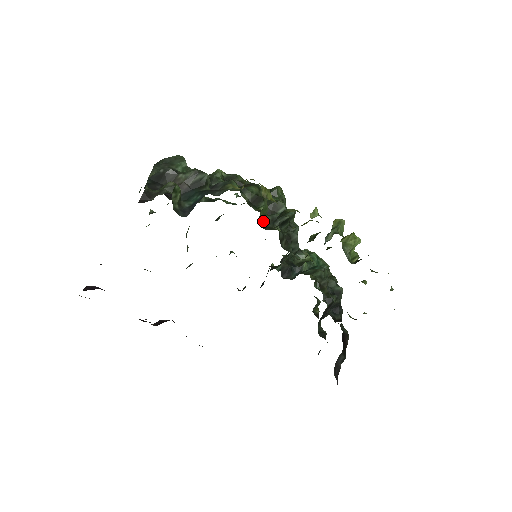
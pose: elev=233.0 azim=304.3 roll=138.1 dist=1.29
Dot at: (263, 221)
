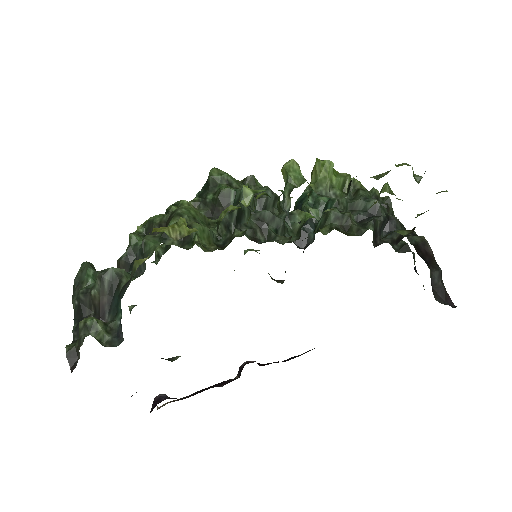
Dot at: (210, 249)
